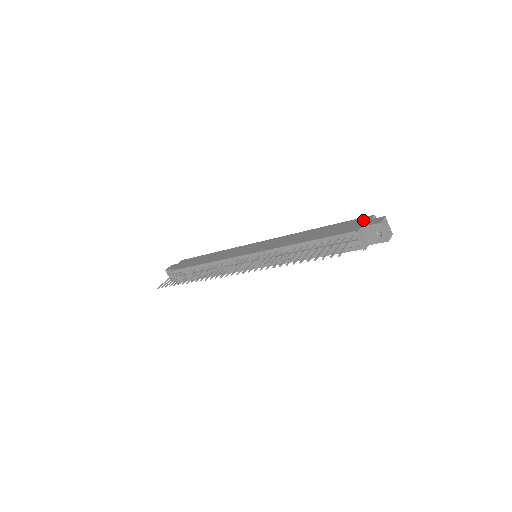
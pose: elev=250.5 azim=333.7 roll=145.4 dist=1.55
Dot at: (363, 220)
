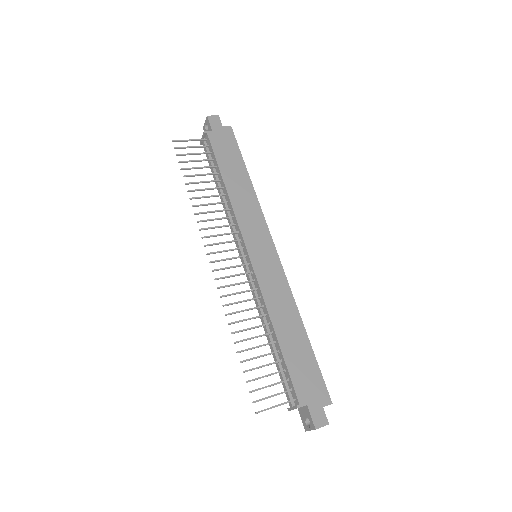
Dot at: (321, 396)
